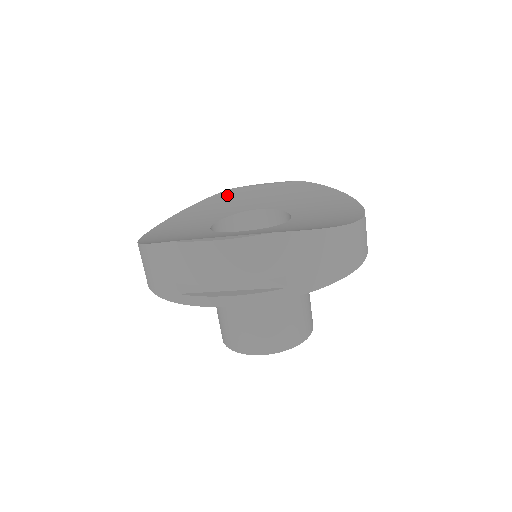
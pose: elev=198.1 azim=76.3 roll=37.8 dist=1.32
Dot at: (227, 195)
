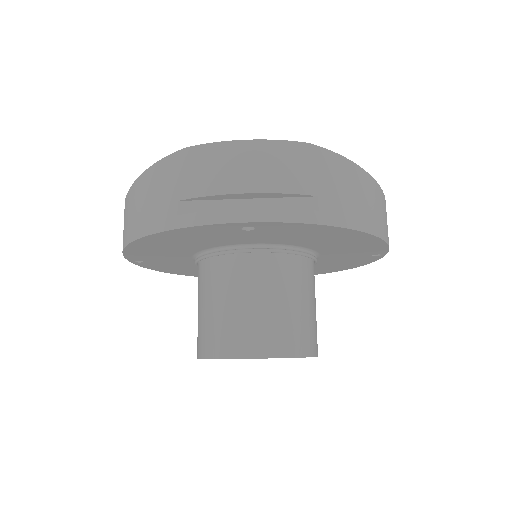
Dot at: occluded
